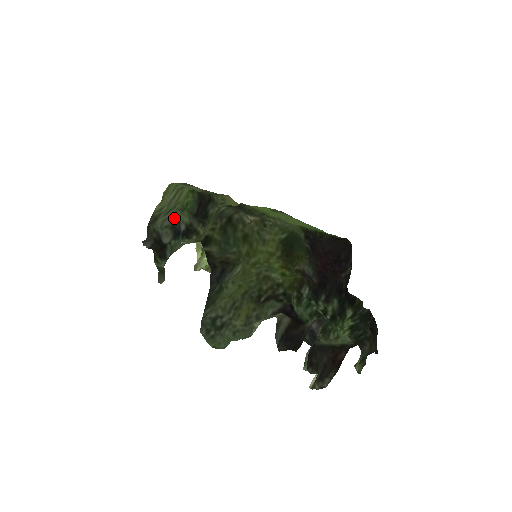
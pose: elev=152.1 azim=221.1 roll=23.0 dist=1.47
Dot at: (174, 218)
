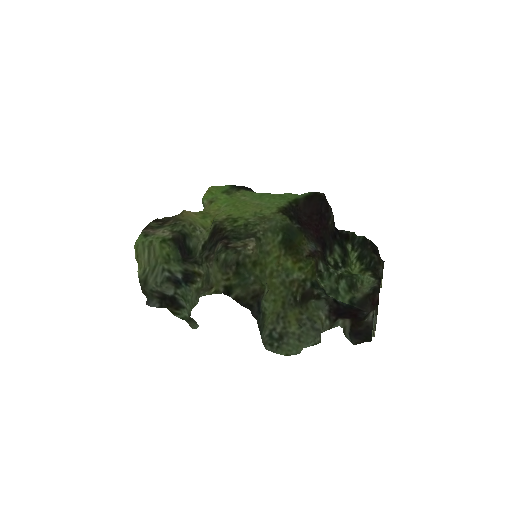
Dot at: (164, 272)
